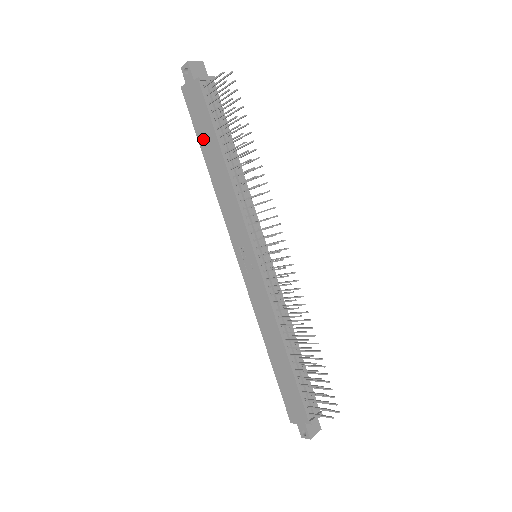
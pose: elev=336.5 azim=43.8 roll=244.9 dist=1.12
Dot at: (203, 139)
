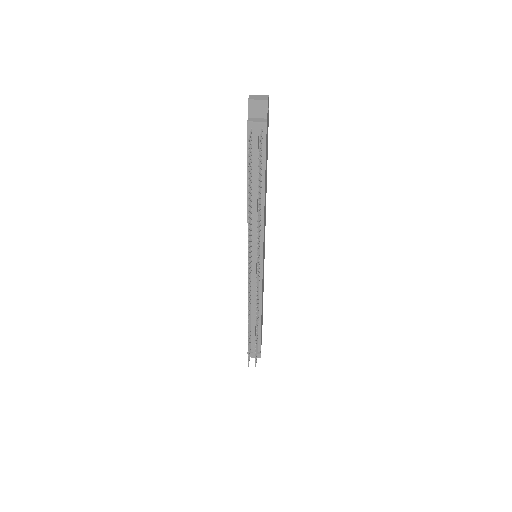
Dot at: occluded
